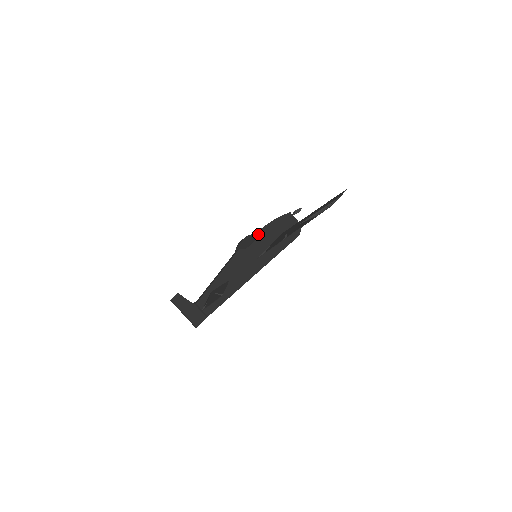
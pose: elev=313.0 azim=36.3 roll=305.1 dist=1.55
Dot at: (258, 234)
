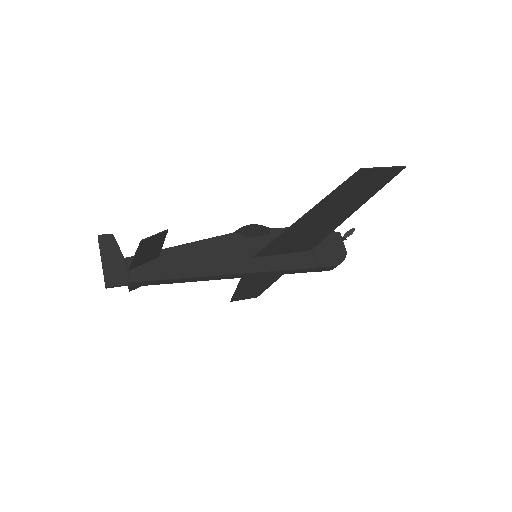
Dot at: (275, 231)
